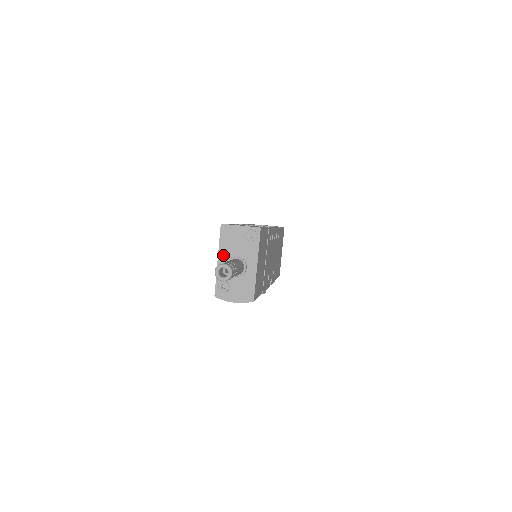
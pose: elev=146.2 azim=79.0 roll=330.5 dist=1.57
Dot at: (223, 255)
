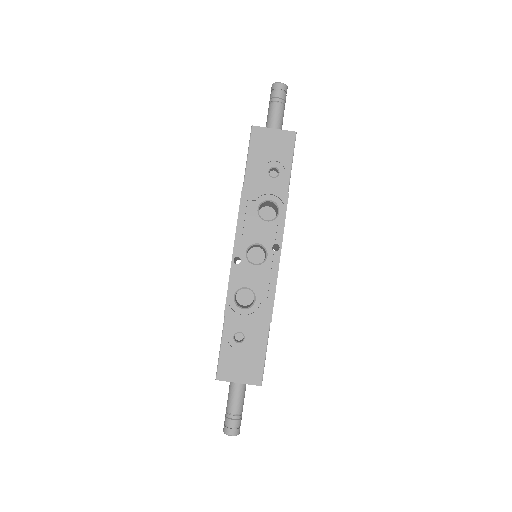
Dot at: occluded
